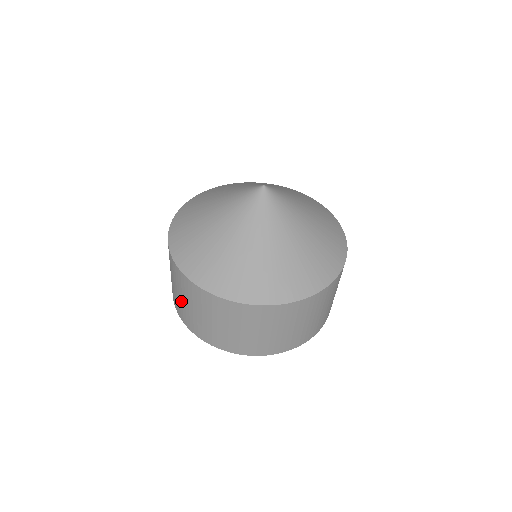
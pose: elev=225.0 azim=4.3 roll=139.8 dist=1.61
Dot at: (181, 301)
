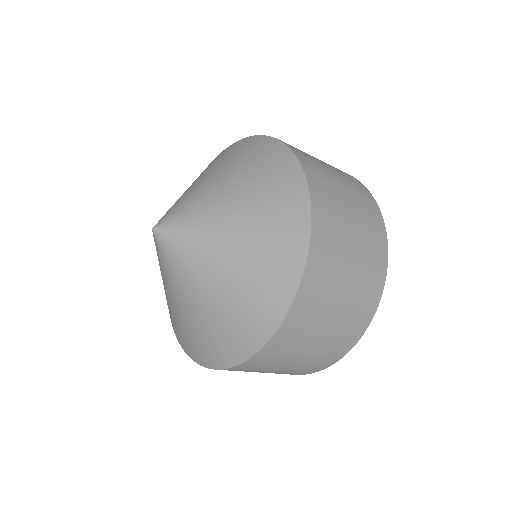
Dot at: occluded
